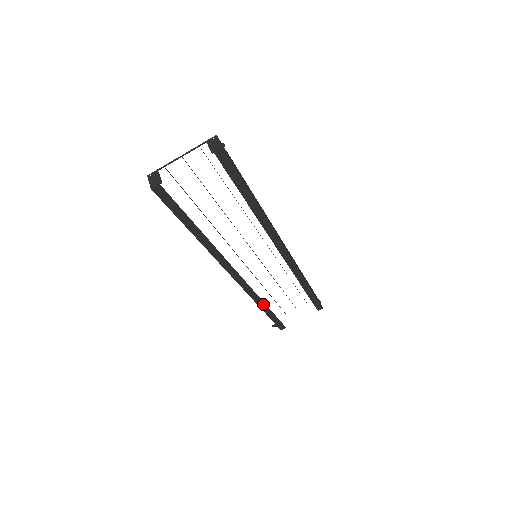
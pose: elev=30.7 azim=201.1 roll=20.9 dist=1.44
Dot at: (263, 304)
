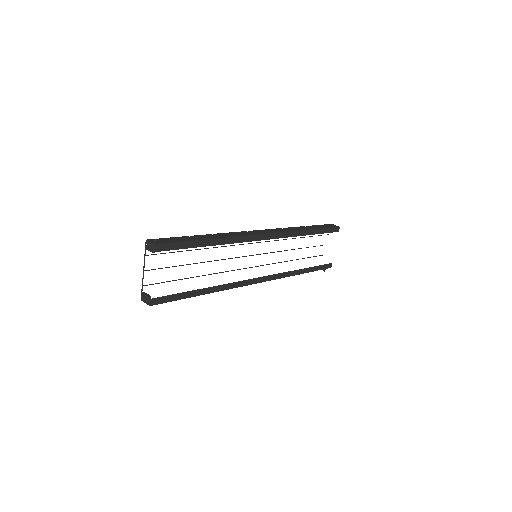
Dot at: (297, 271)
